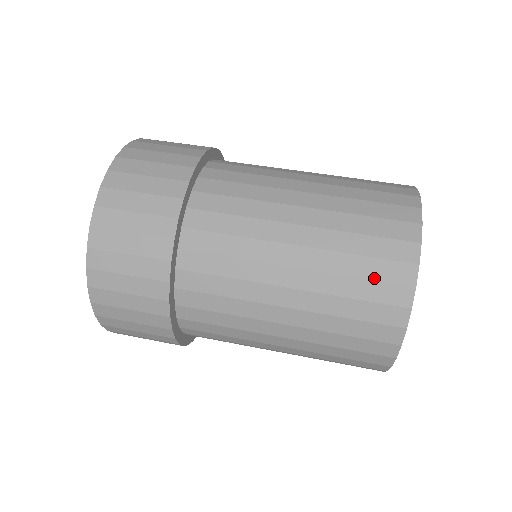
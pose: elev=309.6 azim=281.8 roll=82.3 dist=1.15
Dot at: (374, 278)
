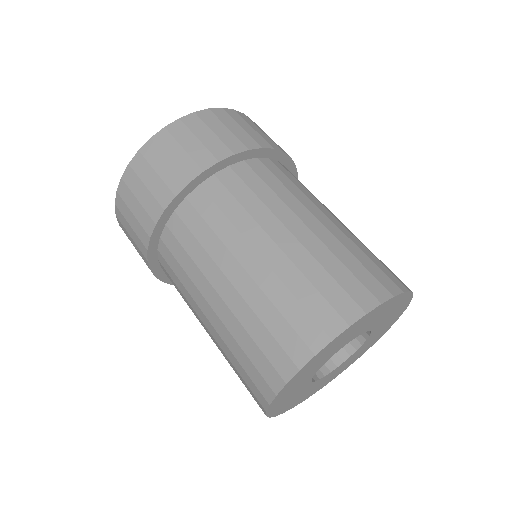
Dot at: (341, 283)
